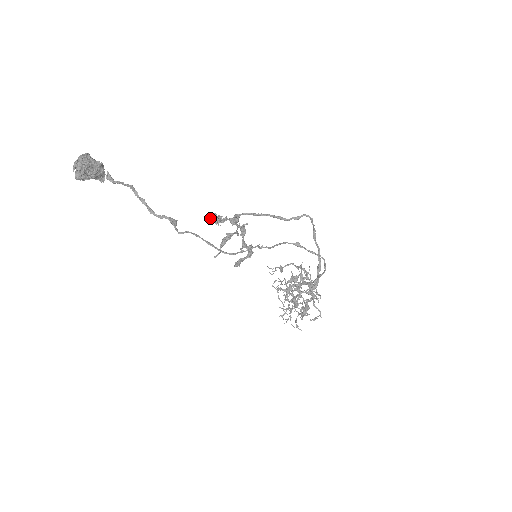
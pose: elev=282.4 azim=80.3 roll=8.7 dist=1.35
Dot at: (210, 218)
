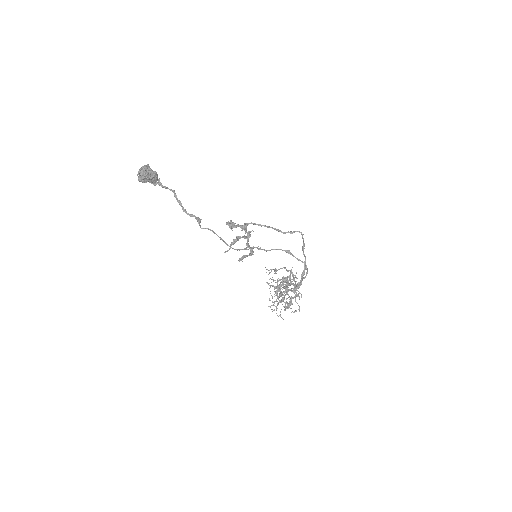
Dot at: (227, 223)
